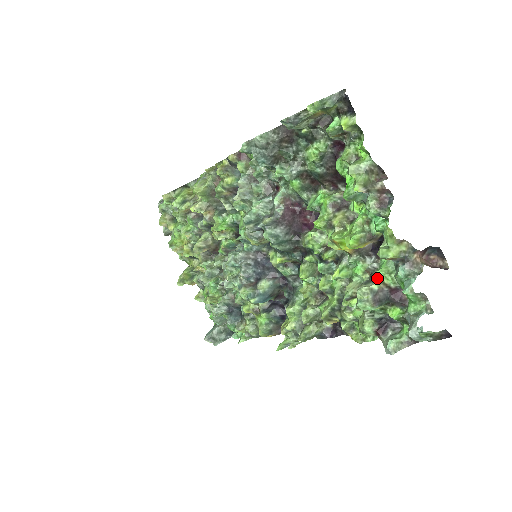
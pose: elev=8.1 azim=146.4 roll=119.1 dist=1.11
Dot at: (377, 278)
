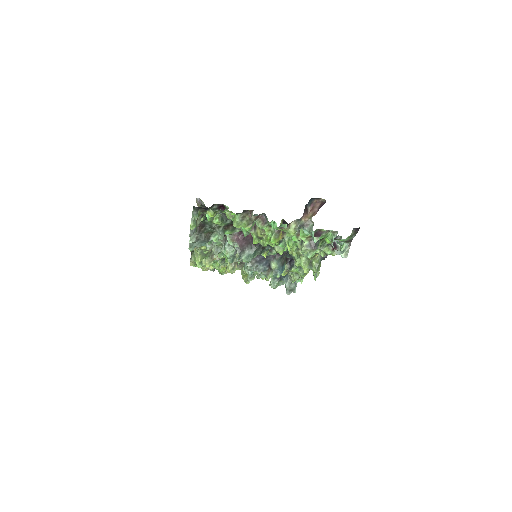
Dot at: (303, 238)
